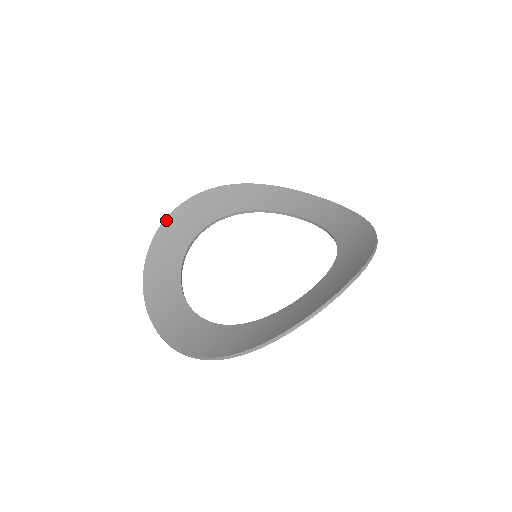
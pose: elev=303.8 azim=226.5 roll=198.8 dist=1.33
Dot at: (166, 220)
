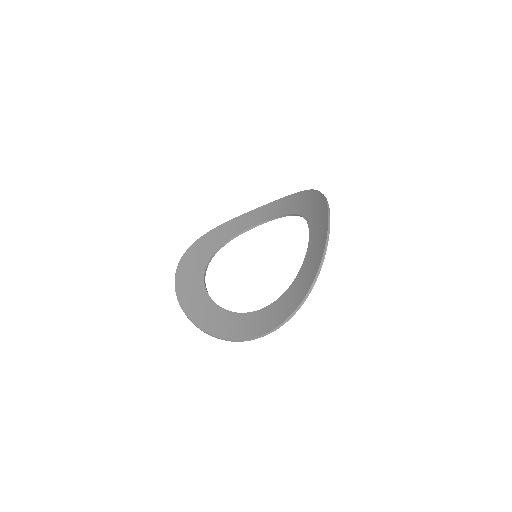
Dot at: (176, 289)
